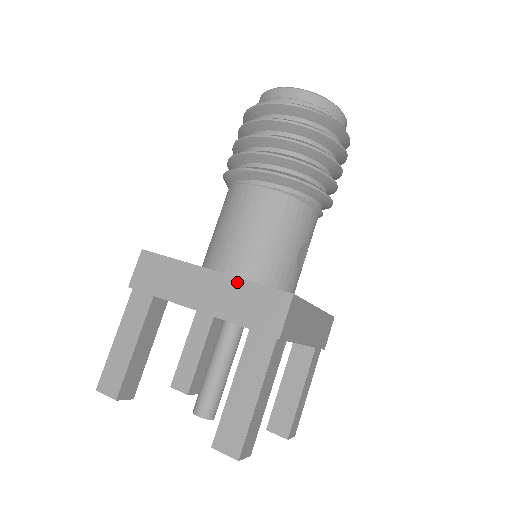
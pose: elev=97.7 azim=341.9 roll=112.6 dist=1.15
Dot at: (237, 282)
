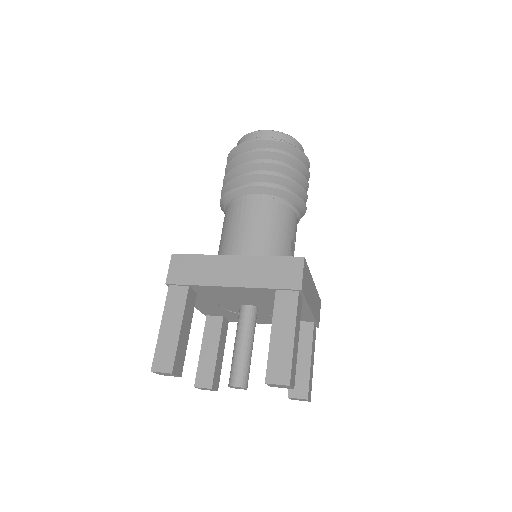
Dot at: (258, 259)
